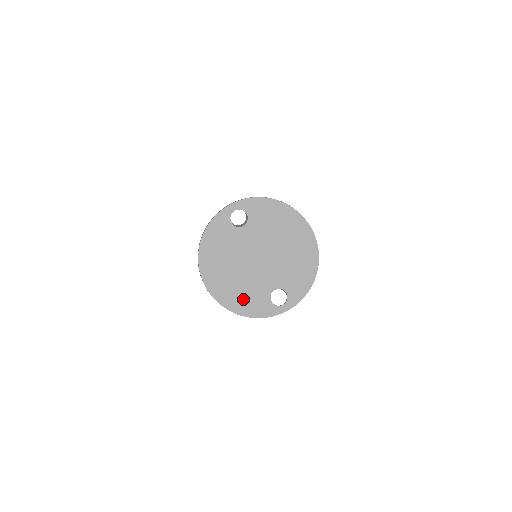
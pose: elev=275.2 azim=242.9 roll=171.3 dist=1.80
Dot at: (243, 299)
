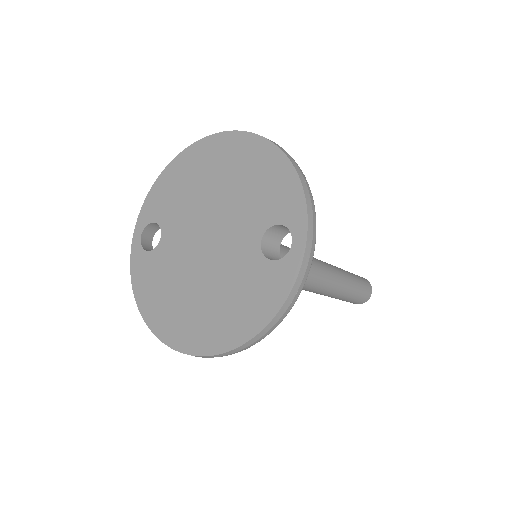
Dot at: (240, 308)
